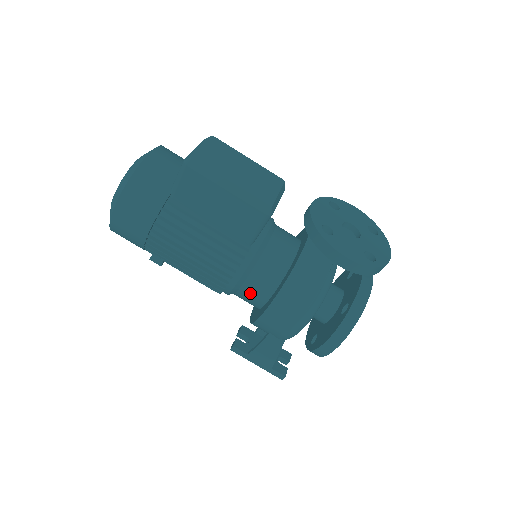
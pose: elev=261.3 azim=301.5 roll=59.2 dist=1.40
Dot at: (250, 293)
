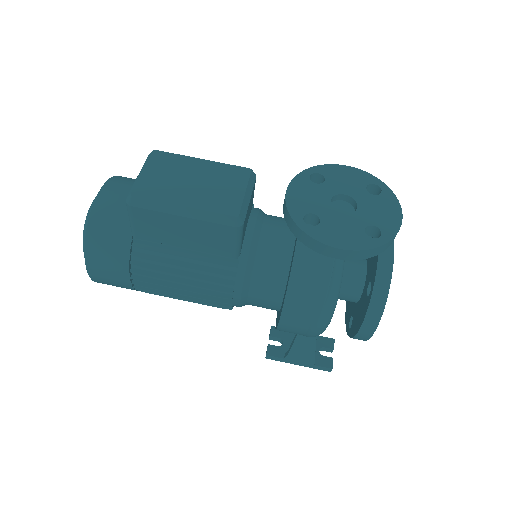
Dot at: (260, 303)
